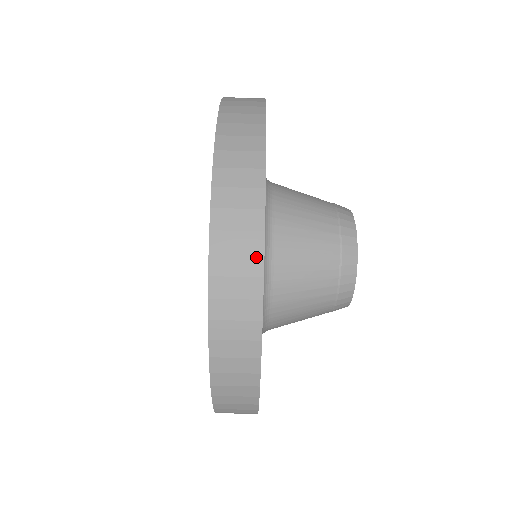
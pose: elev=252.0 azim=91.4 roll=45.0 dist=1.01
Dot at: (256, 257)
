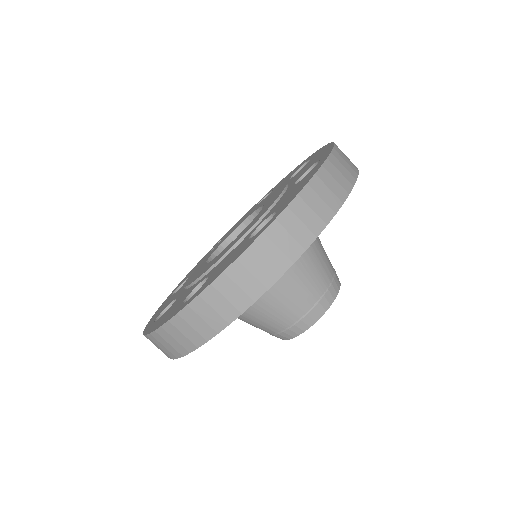
Dot at: (331, 211)
